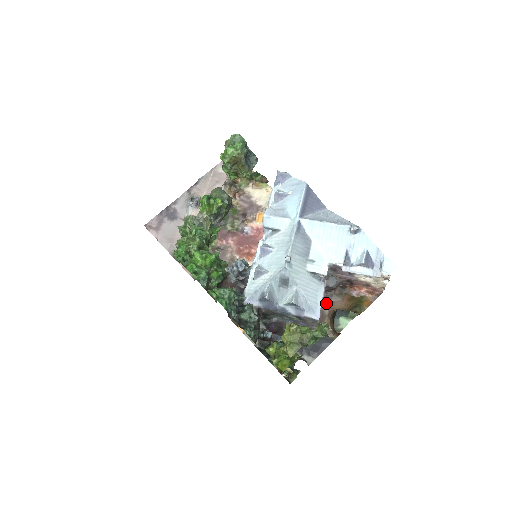
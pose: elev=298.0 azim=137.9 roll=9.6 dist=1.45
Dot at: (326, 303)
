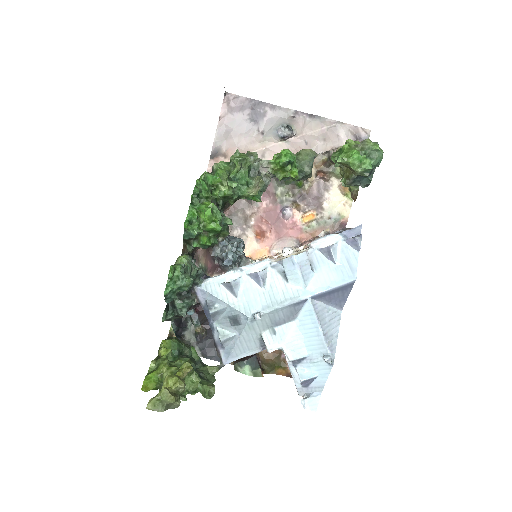
Dot at: occluded
